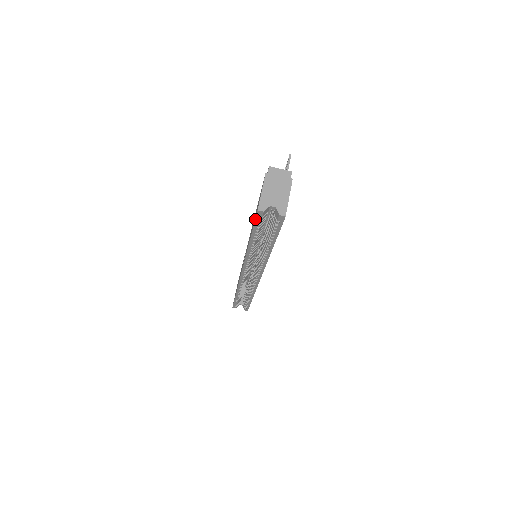
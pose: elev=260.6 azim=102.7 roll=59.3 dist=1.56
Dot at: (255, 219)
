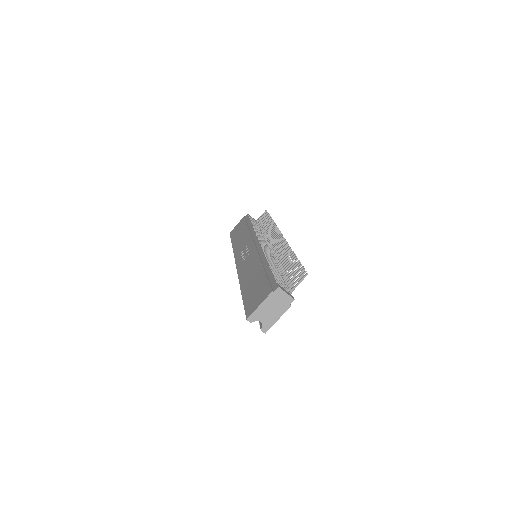
Dot at: (245, 312)
